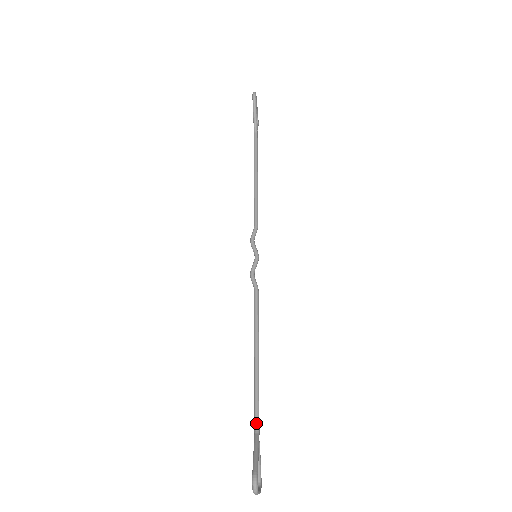
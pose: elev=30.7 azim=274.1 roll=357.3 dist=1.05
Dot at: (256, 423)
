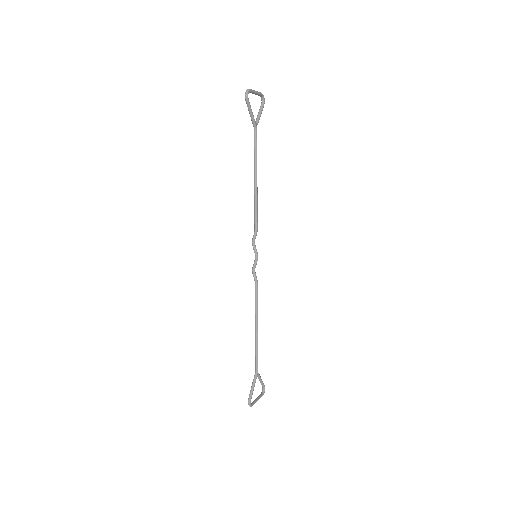
Dot at: (256, 367)
